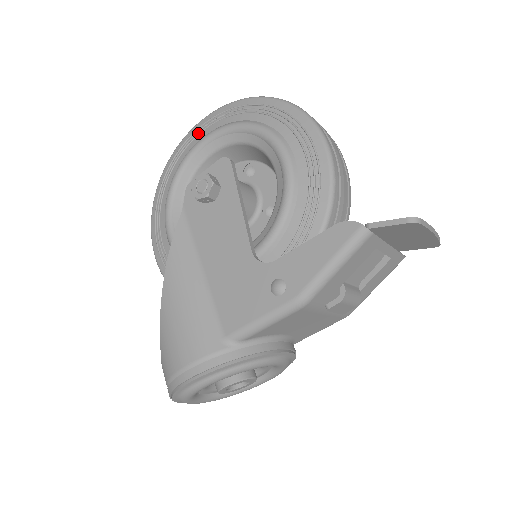
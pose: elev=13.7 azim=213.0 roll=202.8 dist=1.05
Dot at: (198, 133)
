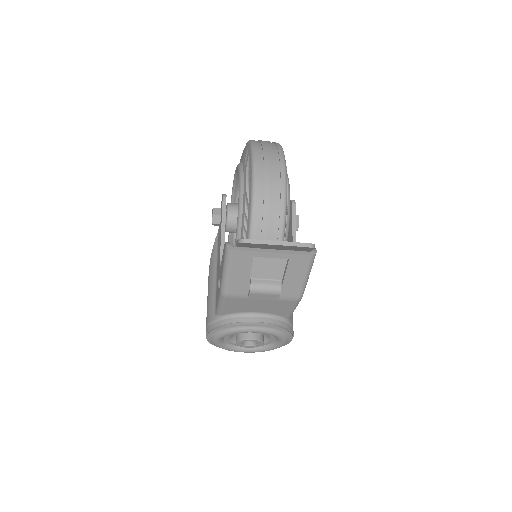
Dot at: occluded
